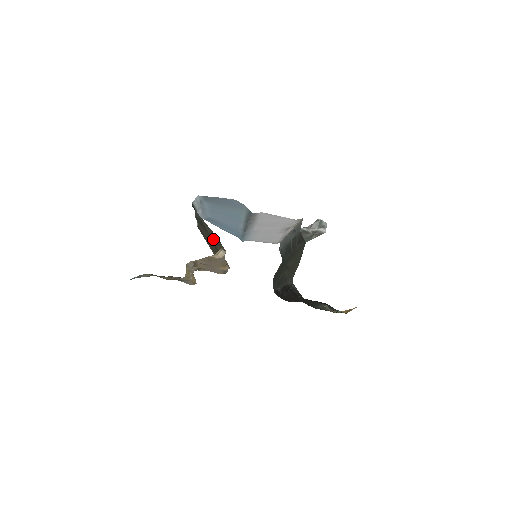
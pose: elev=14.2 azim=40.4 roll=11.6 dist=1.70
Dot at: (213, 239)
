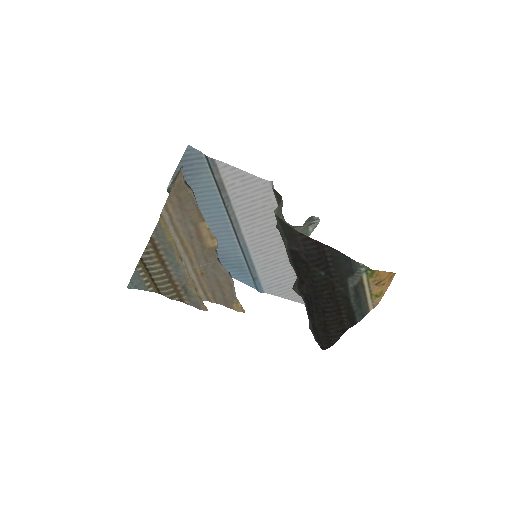
Dot at: occluded
